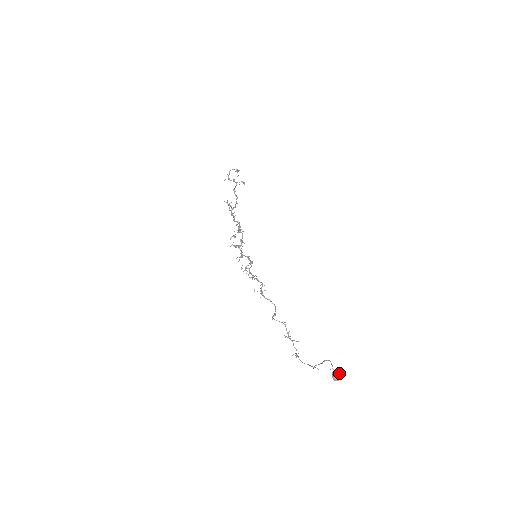
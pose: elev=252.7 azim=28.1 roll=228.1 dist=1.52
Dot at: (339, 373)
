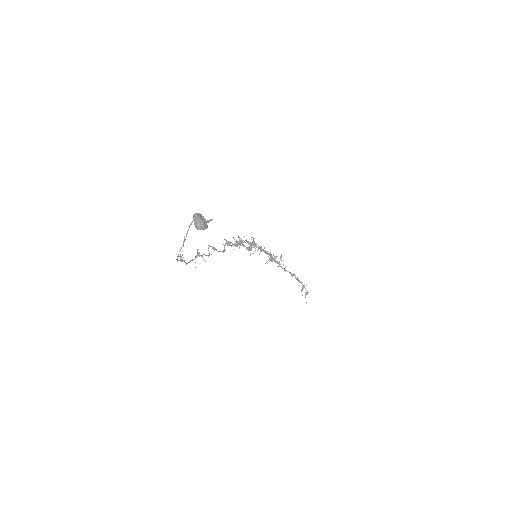
Dot at: (205, 219)
